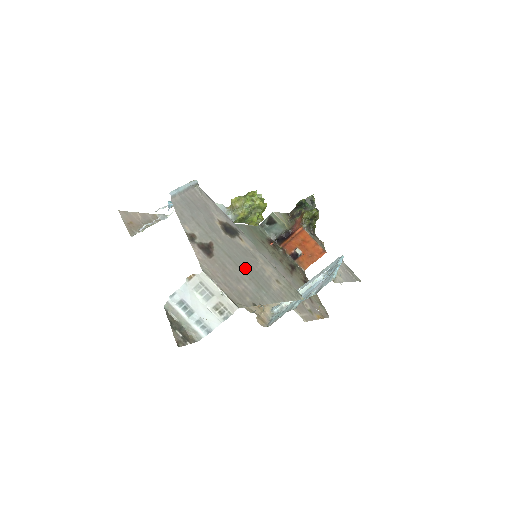
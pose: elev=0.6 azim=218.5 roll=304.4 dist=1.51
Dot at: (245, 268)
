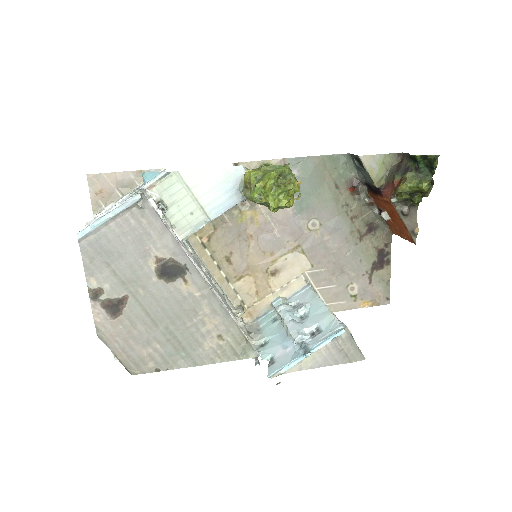
Dot at: (167, 326)
